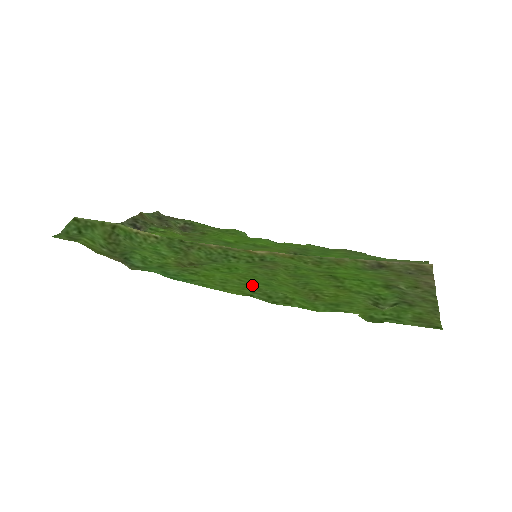
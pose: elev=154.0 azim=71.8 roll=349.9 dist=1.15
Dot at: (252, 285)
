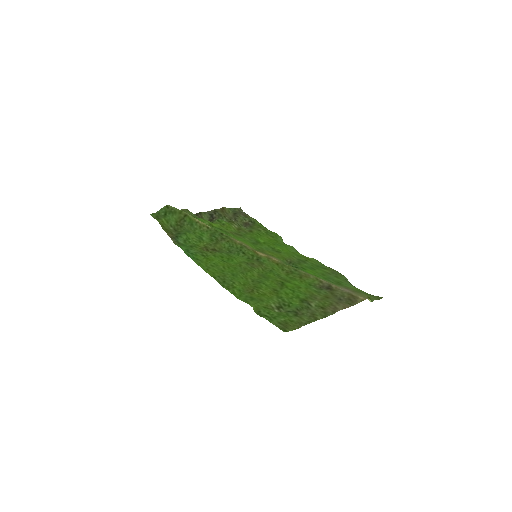
Dot at: (225, 272)
